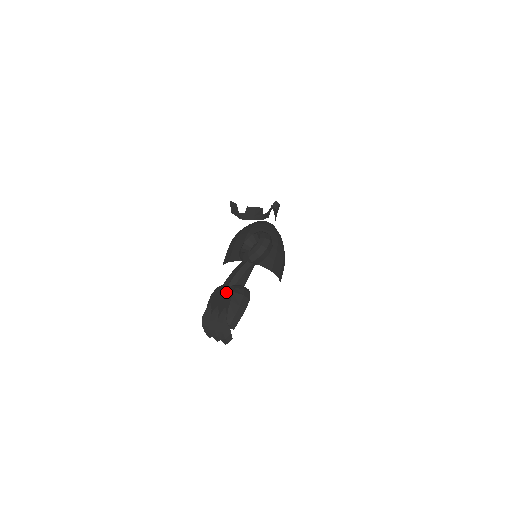
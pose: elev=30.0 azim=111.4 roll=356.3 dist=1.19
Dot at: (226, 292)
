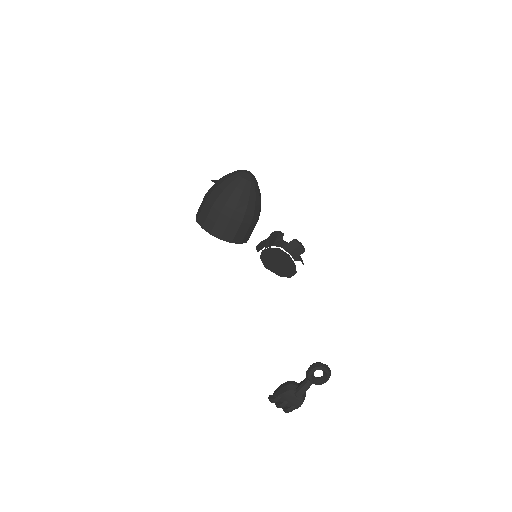
Dot at: (297, 400)
